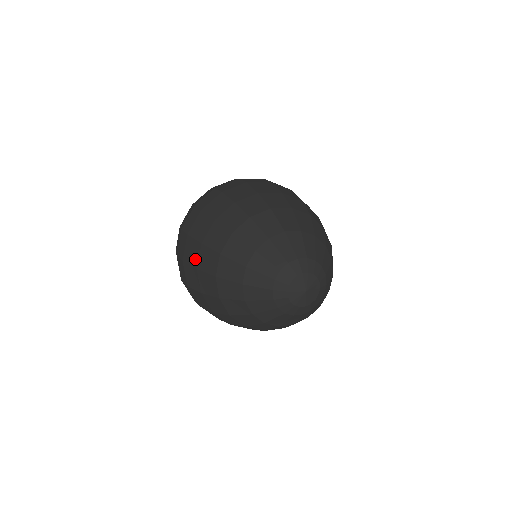
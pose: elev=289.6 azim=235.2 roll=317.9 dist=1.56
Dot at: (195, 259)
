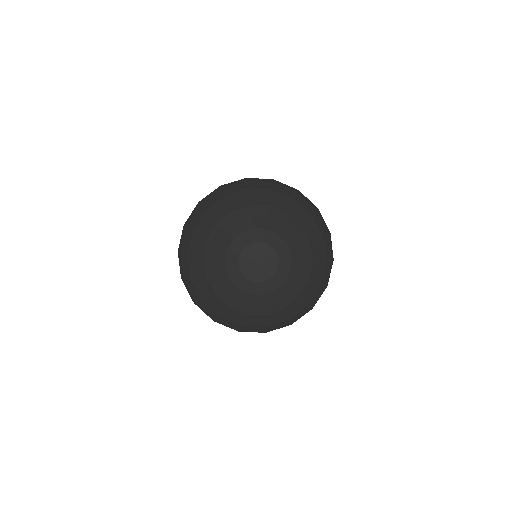
Dot at: (190, 219)
